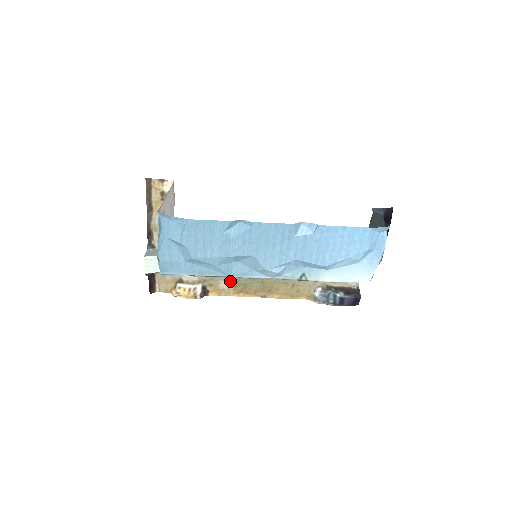
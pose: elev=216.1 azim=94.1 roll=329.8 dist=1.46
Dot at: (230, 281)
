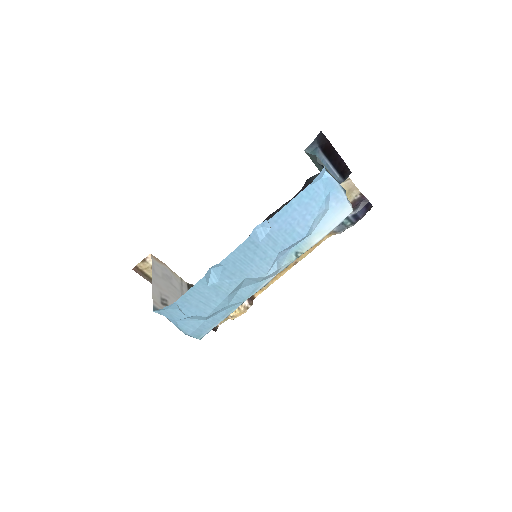
Dot at: occluded
